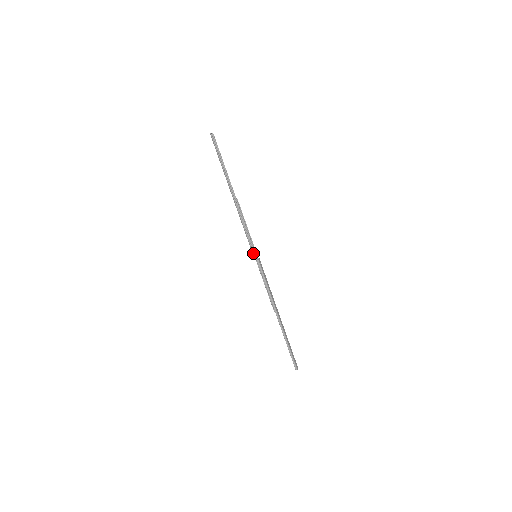
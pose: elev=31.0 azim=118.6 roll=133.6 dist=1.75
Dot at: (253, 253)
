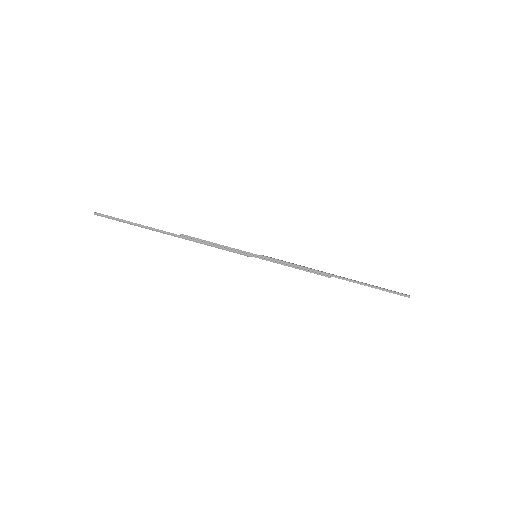
Dot at: (251, 256)
